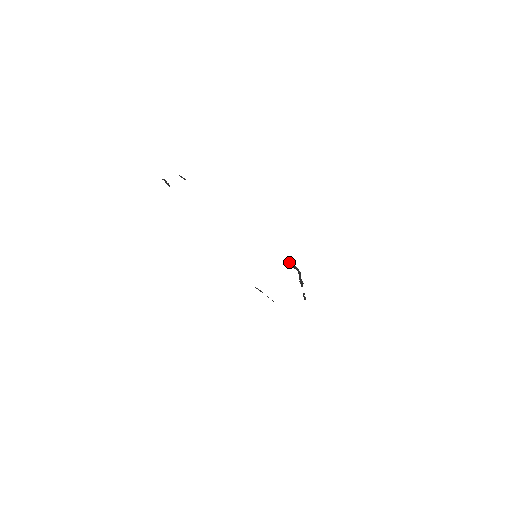
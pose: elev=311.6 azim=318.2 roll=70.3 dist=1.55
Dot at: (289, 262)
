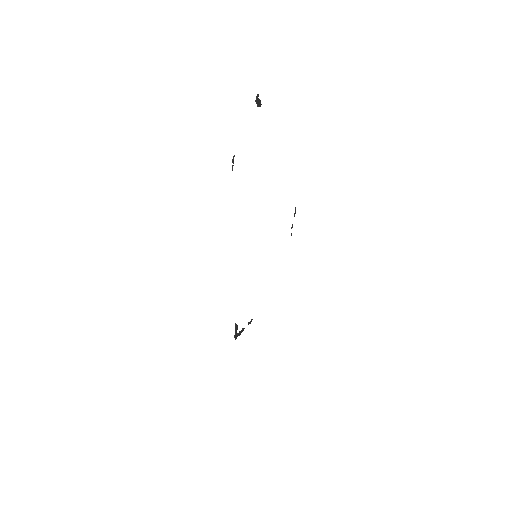
Dot at: (235, 327)
